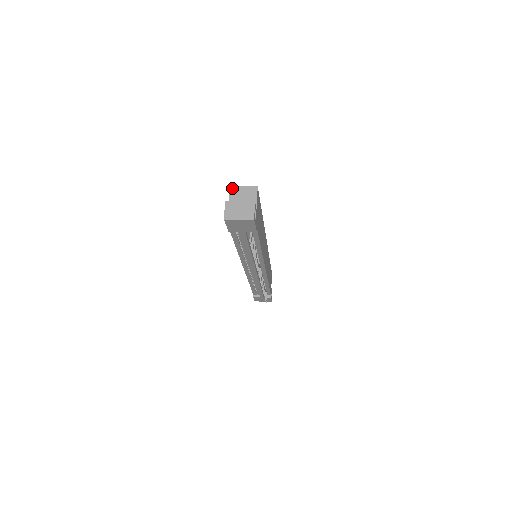
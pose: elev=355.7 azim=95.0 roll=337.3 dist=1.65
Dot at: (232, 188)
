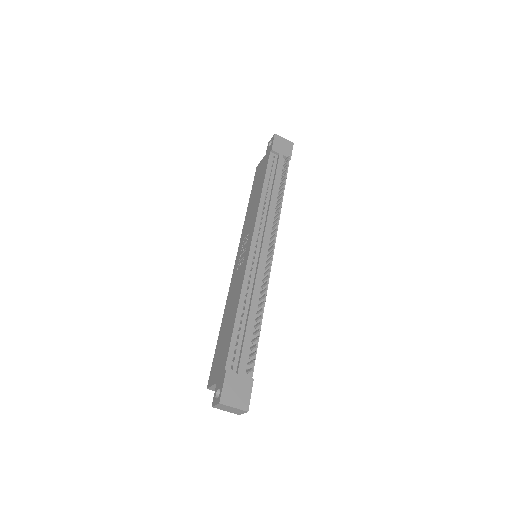
Dot at: occluded
